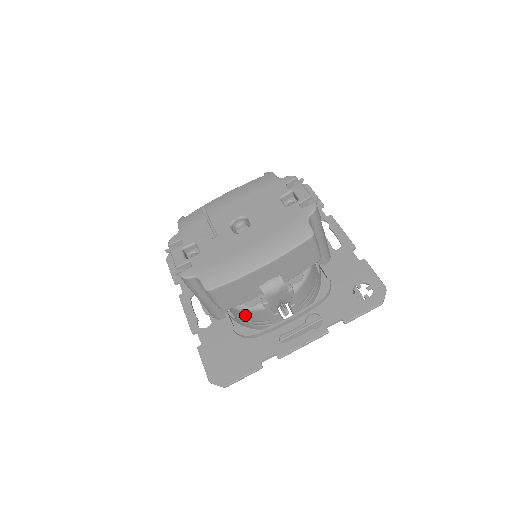
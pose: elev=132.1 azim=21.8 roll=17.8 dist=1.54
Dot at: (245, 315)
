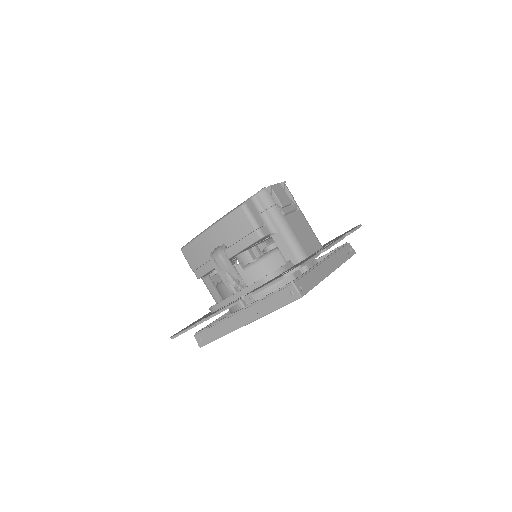
Dot at: (222, 296)
